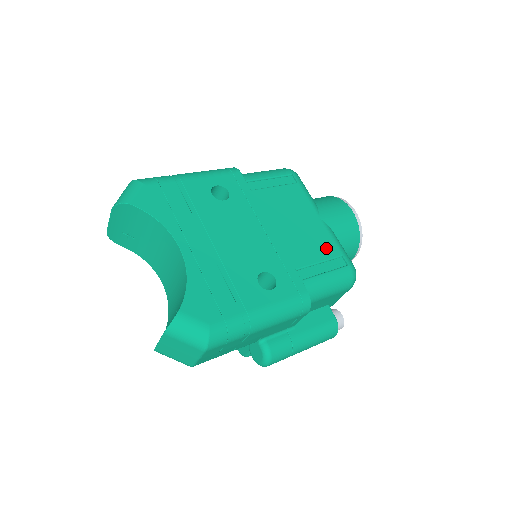
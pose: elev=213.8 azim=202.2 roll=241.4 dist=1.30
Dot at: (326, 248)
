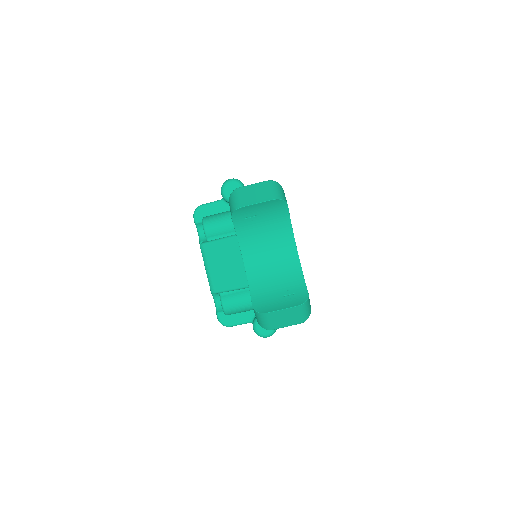
Dot at: occluded
